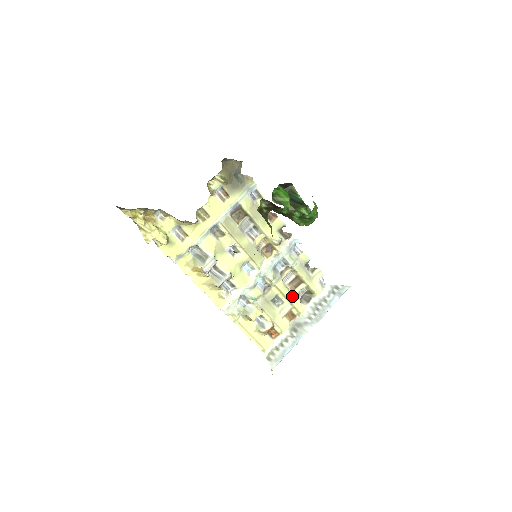
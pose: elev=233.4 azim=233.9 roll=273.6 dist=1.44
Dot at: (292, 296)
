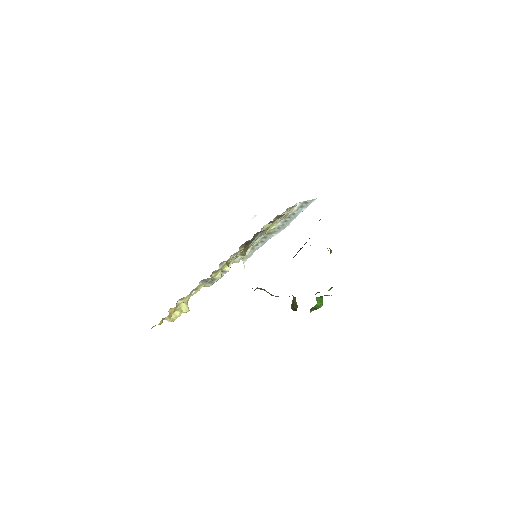
Dot at: (269, 230)
